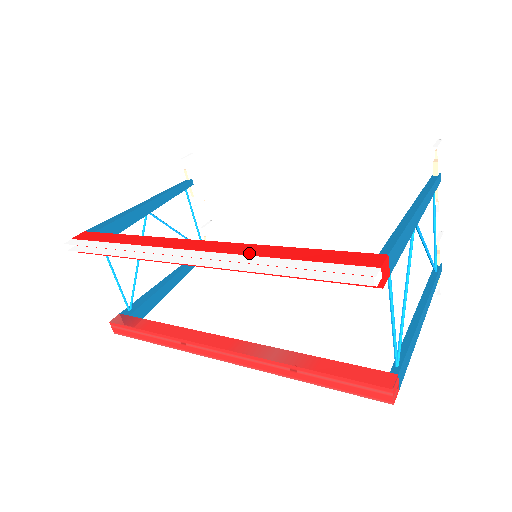
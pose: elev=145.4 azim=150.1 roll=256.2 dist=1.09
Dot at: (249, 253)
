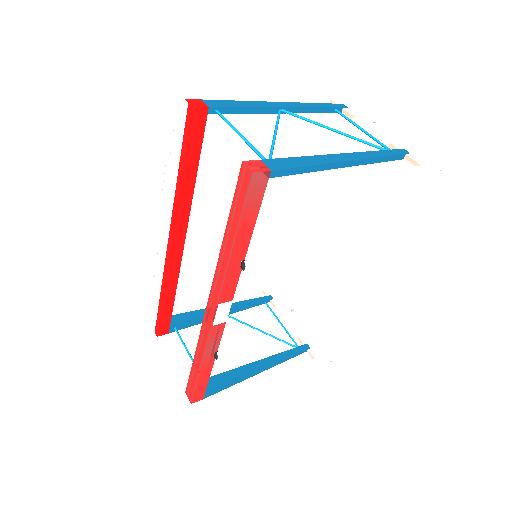
Dot at: occluded
